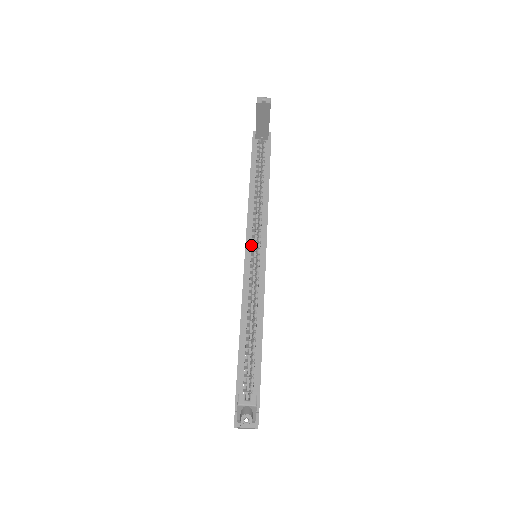
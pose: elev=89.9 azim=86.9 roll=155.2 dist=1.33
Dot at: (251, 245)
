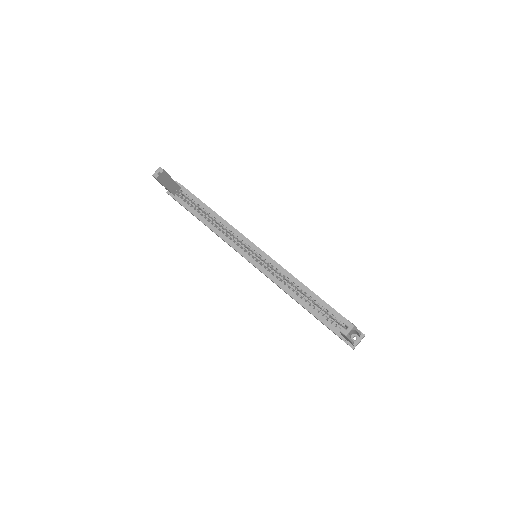
Dot at: (247, 254)
